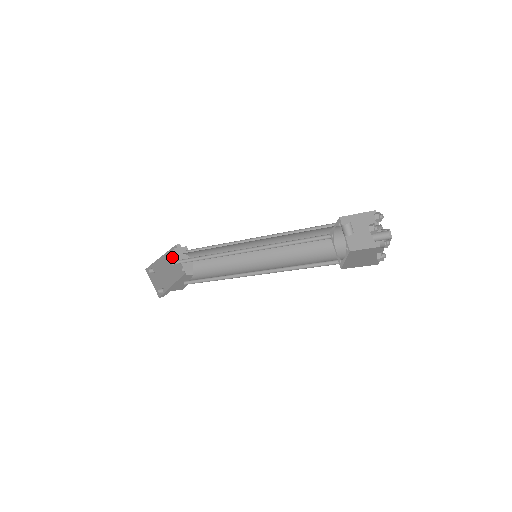
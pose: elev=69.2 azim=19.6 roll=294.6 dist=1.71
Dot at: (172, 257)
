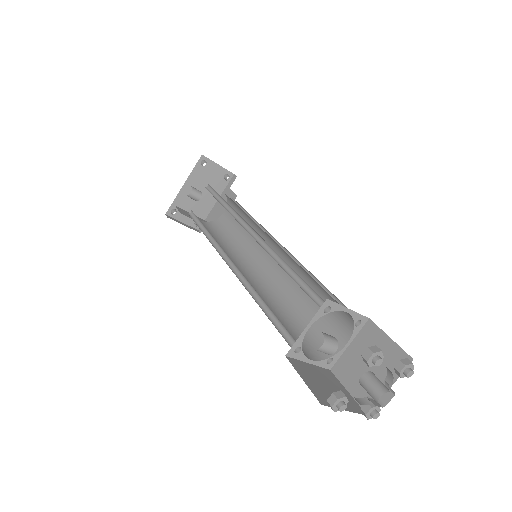
Dot at: (189, 196)
